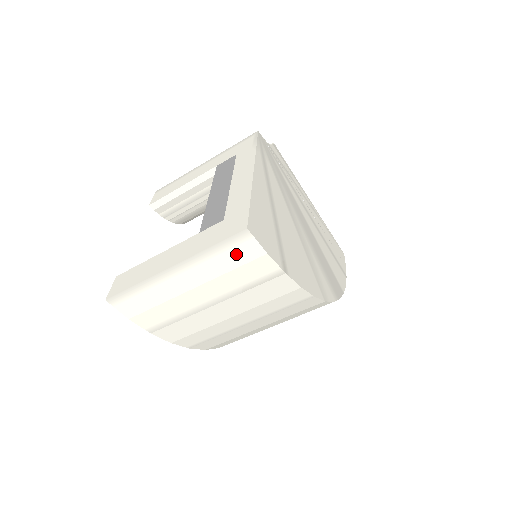
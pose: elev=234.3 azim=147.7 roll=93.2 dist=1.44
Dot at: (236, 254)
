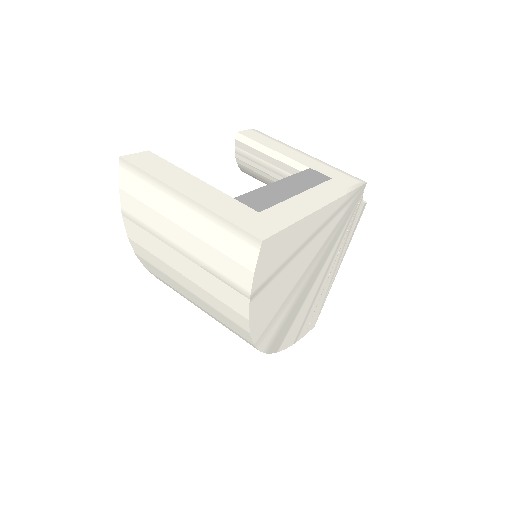
Dot at: (235, 245)
